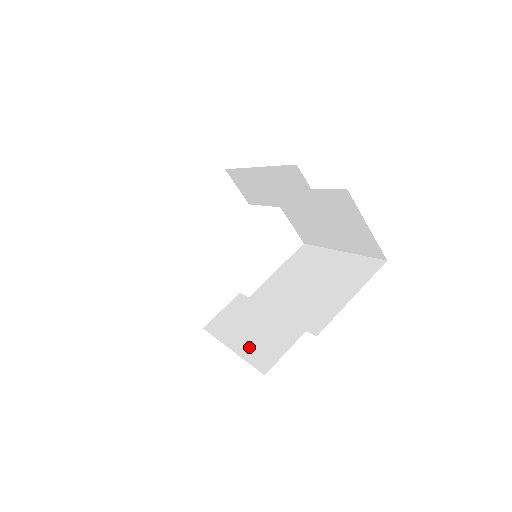
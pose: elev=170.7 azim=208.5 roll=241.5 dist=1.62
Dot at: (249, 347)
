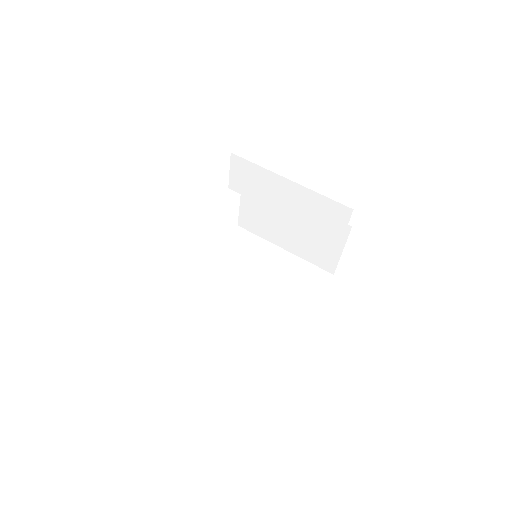
Dot at: (237, 339)
